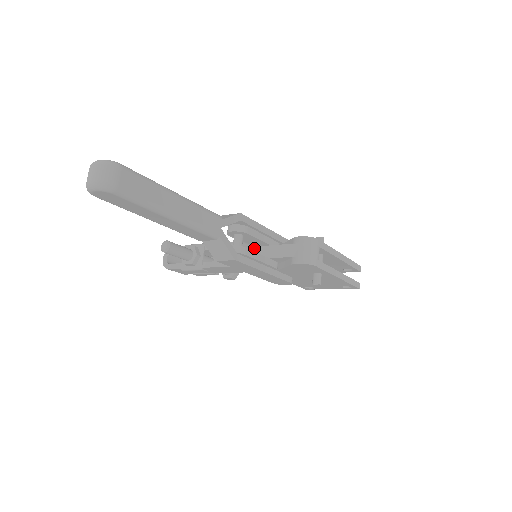
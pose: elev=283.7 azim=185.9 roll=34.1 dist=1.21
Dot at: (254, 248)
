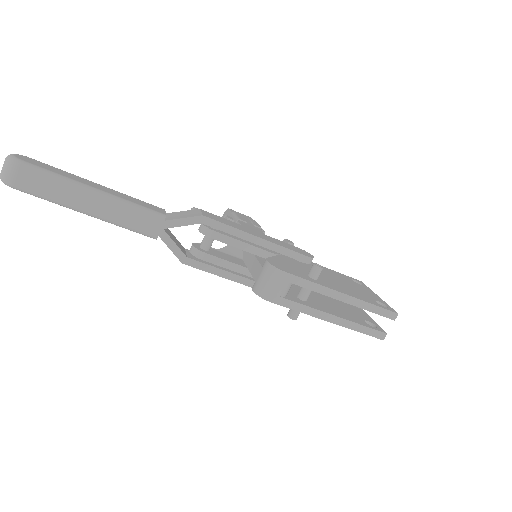
Dot at: occluded
